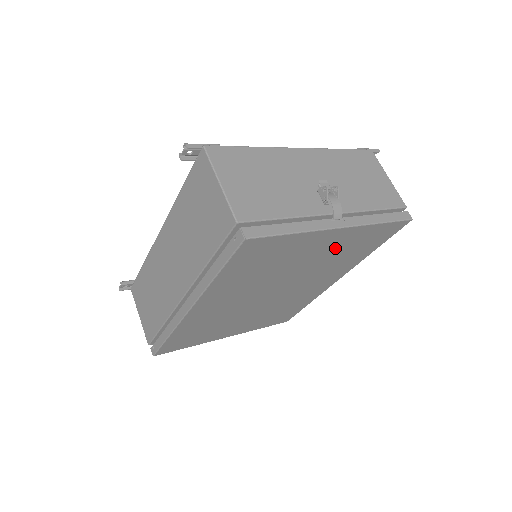
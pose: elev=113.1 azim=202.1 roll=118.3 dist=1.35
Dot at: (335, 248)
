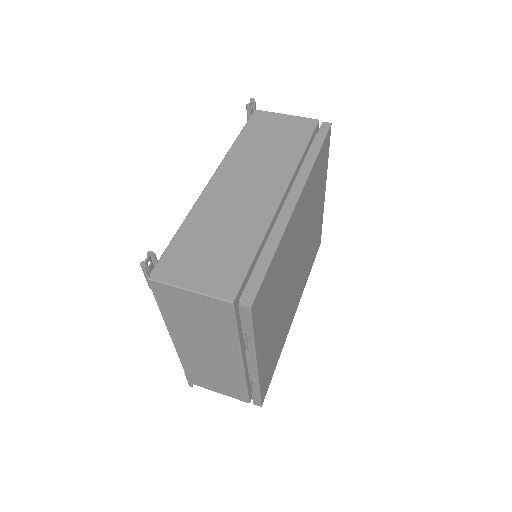
Dot at: (316, 225)
